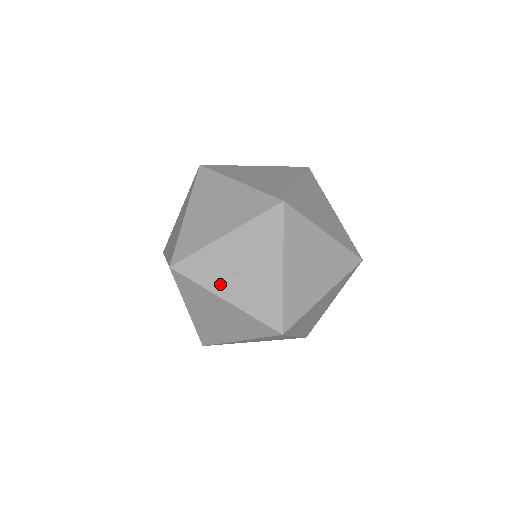
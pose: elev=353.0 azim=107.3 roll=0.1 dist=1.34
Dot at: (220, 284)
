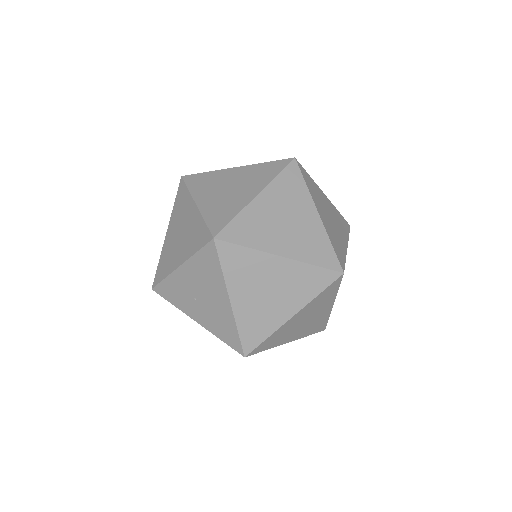
Dot at: (188, 307)
